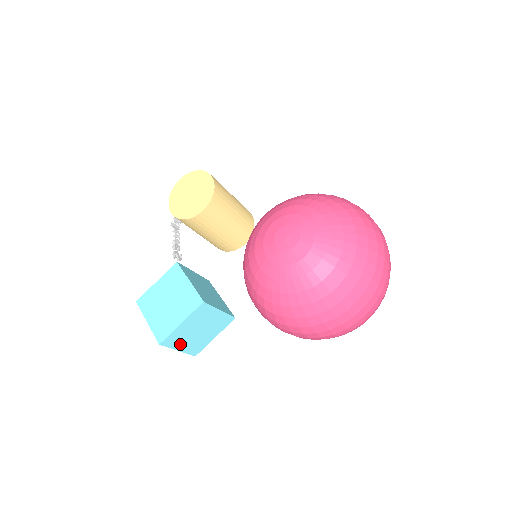
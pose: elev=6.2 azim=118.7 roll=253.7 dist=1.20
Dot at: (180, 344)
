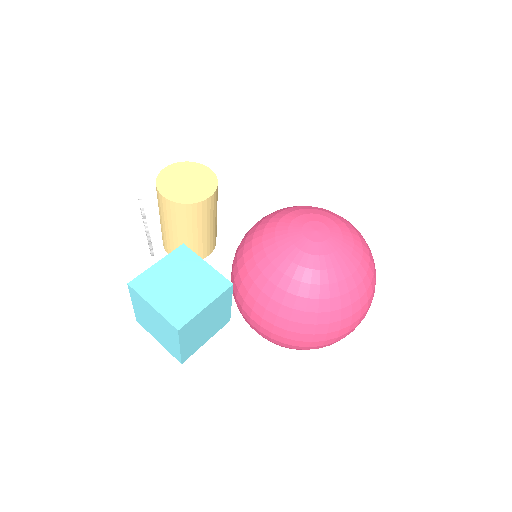
Dot at: (187, 338)
